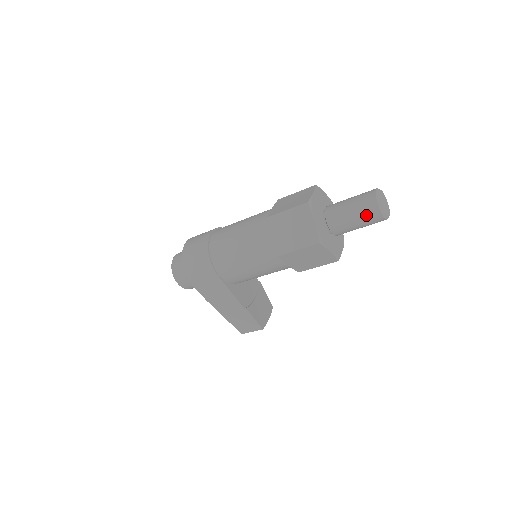
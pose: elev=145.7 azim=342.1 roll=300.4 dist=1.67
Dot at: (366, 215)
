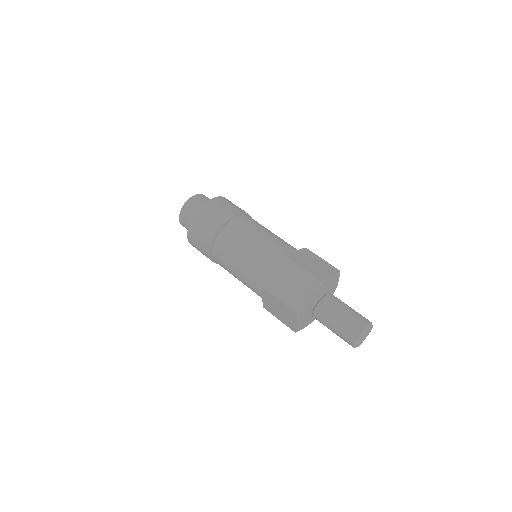
Dot at: occluded
